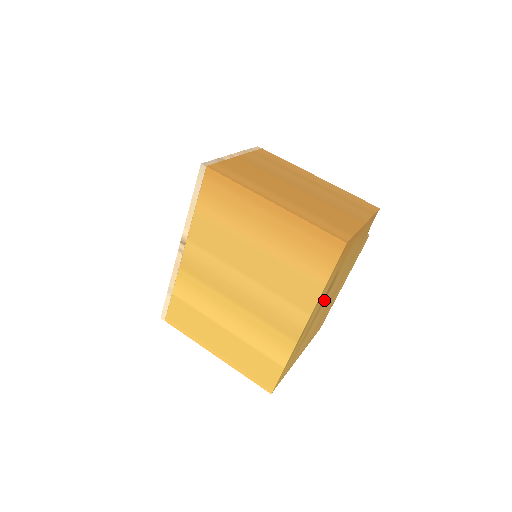
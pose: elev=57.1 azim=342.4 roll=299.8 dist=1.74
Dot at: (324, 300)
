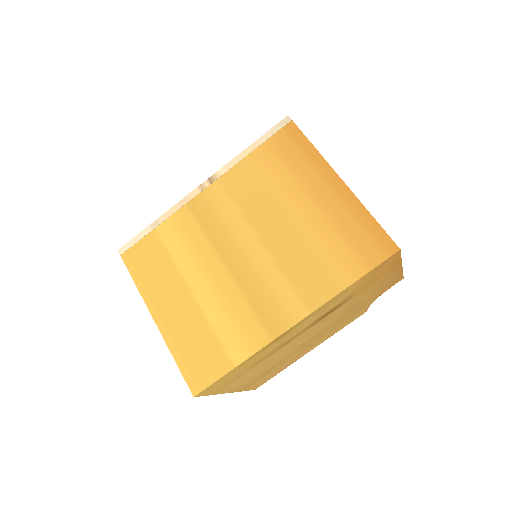
Dot at: (315, 324)
